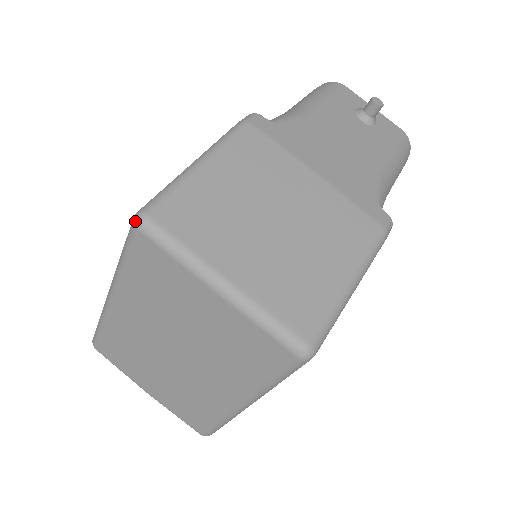
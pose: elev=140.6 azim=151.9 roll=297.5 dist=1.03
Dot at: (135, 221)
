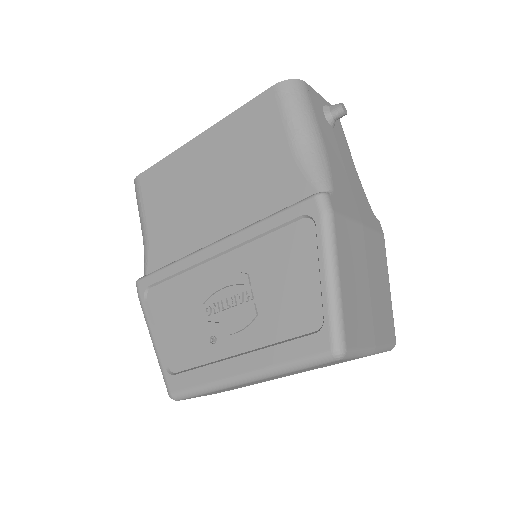
Dot at: (339, 358)
